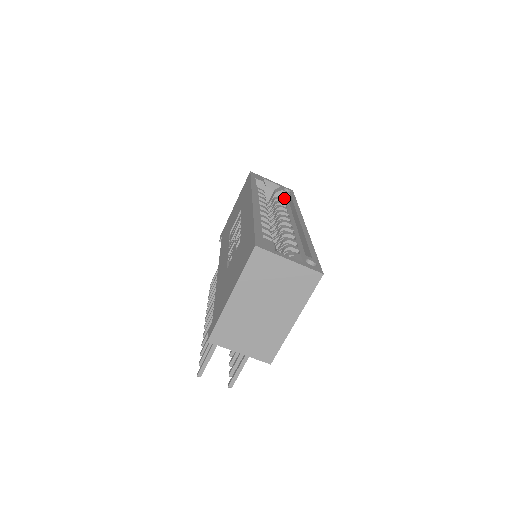
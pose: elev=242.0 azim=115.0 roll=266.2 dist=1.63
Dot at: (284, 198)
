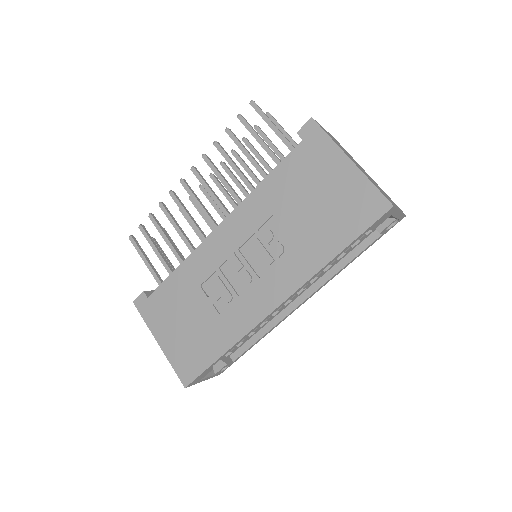
Dot at: (371, 232)
